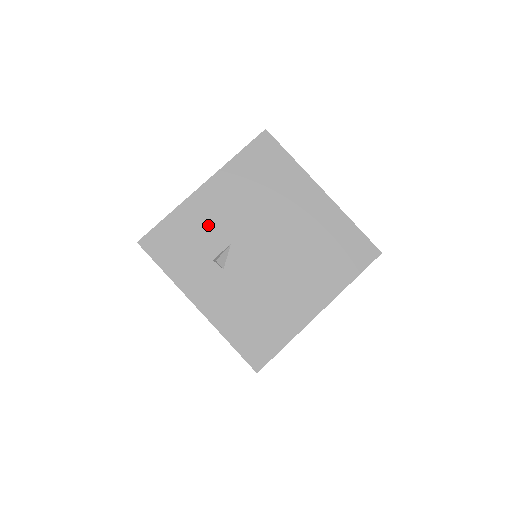
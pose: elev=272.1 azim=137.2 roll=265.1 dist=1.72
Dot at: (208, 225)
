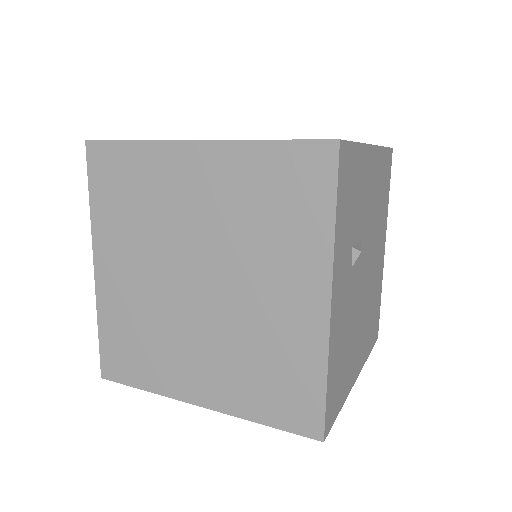
Dot at: (362, 198)
